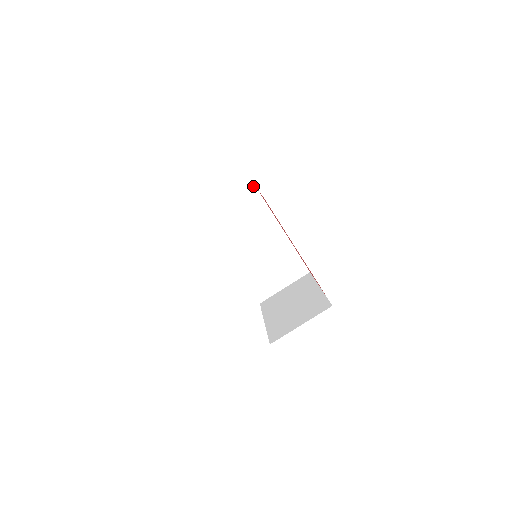
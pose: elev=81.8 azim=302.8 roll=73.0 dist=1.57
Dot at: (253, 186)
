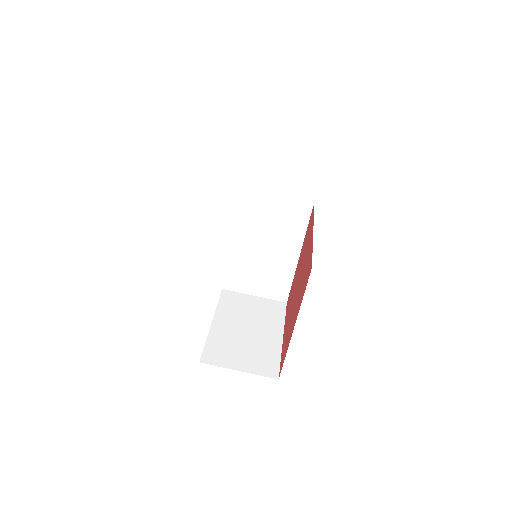
Dot at: occluded
